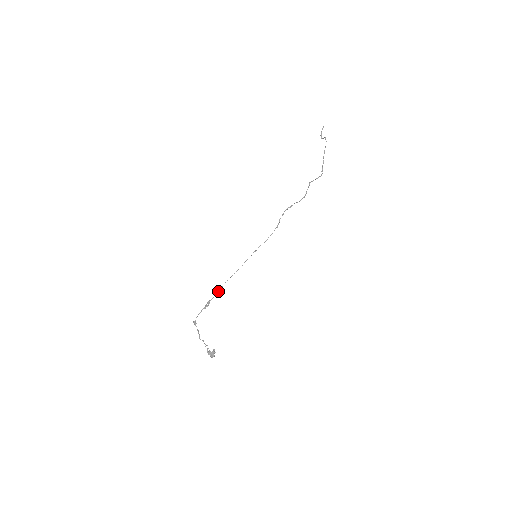
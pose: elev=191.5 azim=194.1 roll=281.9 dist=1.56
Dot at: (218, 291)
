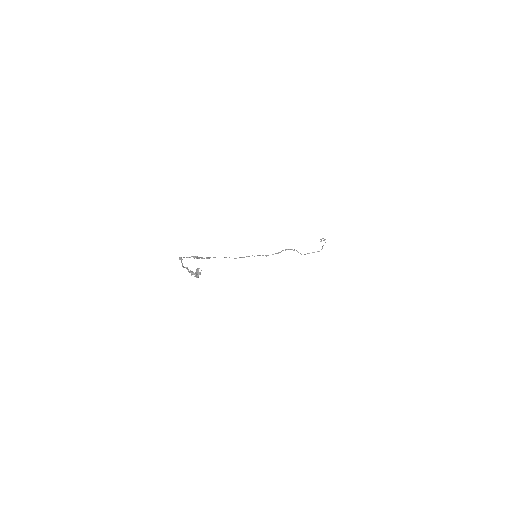
Dot at: (210, 257)
